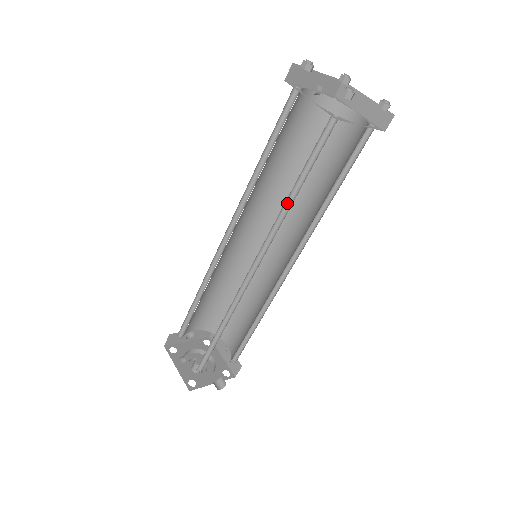
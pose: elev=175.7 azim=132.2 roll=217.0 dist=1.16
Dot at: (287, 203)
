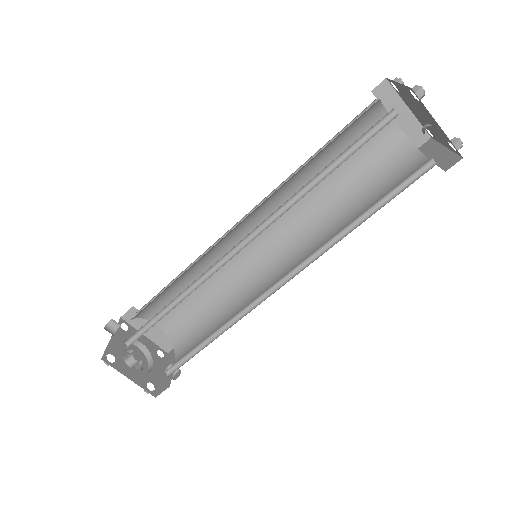
Dot at: (346, 227)
